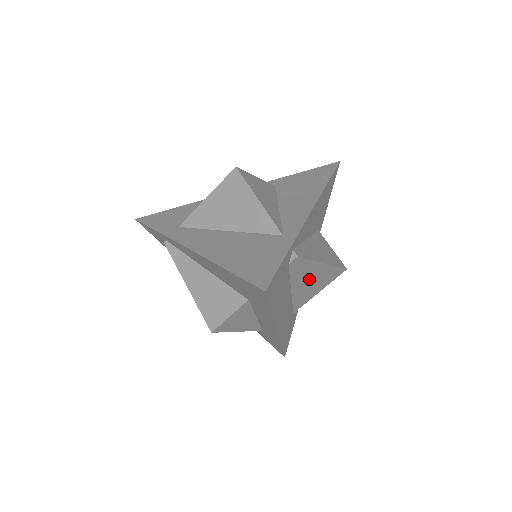
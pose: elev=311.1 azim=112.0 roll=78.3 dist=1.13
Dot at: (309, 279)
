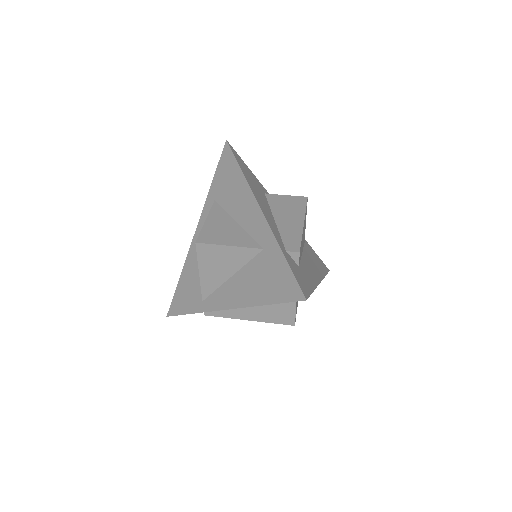
Dot at: occluded
